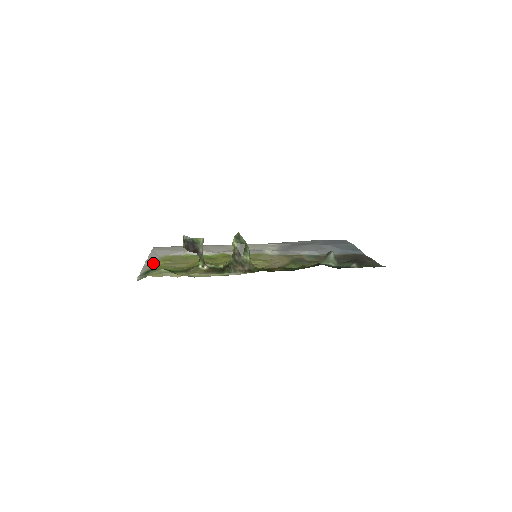
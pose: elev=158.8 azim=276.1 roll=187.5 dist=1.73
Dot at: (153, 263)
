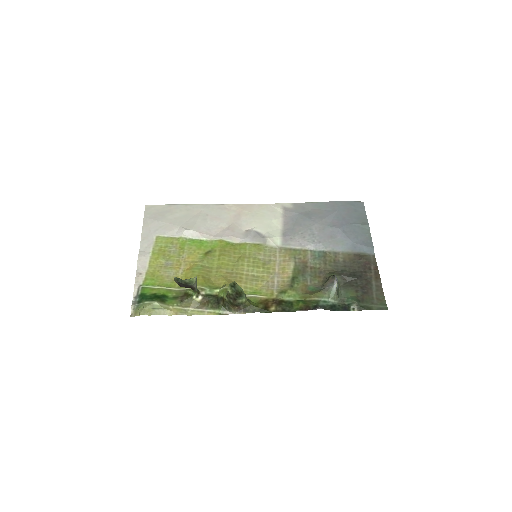
Dot at: (146, 263)
